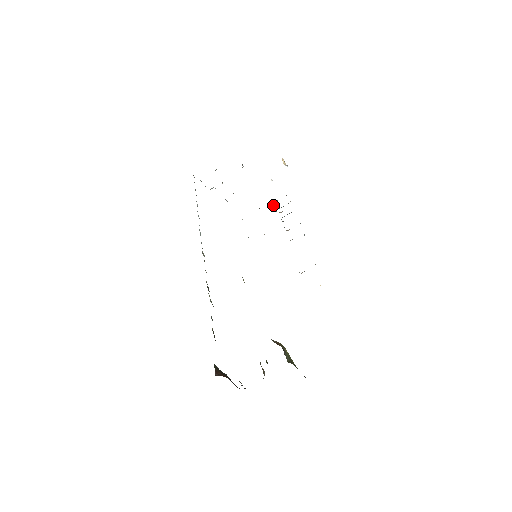
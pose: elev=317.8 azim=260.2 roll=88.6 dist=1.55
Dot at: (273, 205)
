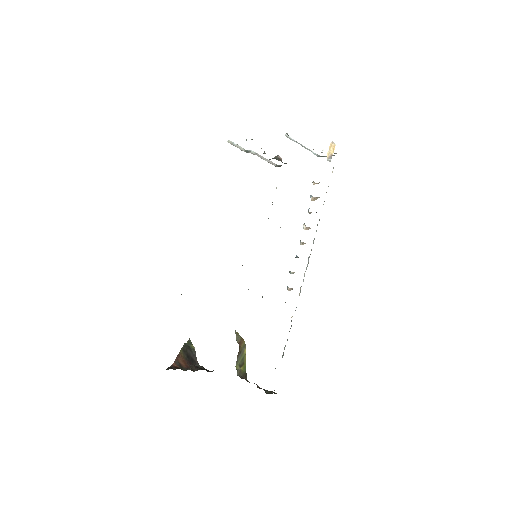
Dot at: (313, 182)
